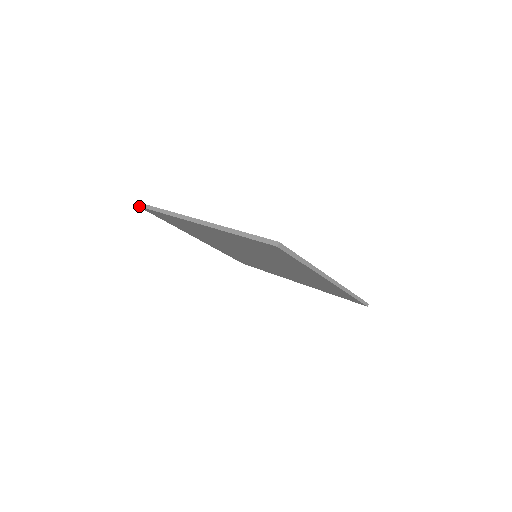
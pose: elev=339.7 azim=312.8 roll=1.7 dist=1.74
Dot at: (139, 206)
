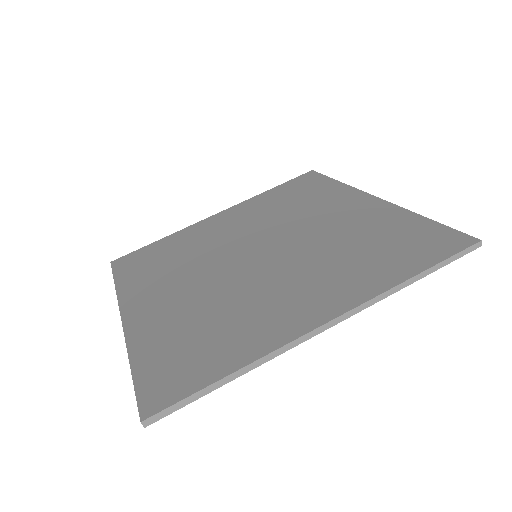
Dot at: occluded
